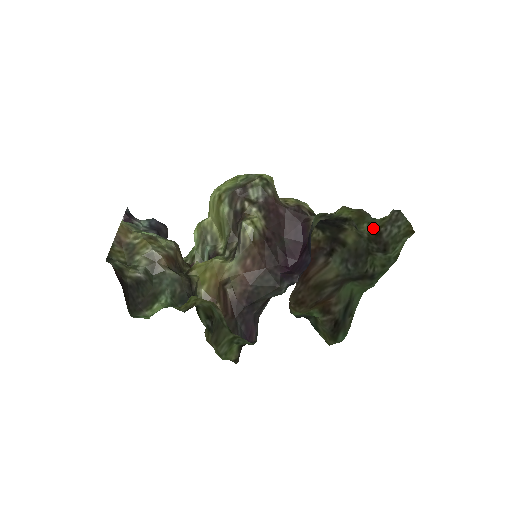
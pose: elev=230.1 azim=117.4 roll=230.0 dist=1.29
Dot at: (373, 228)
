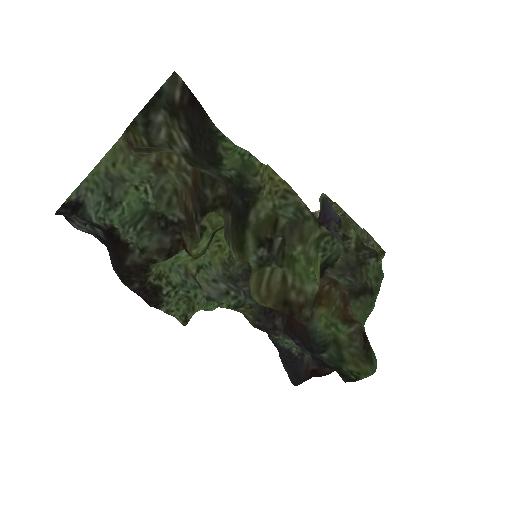
Dot at: (358, 237)
